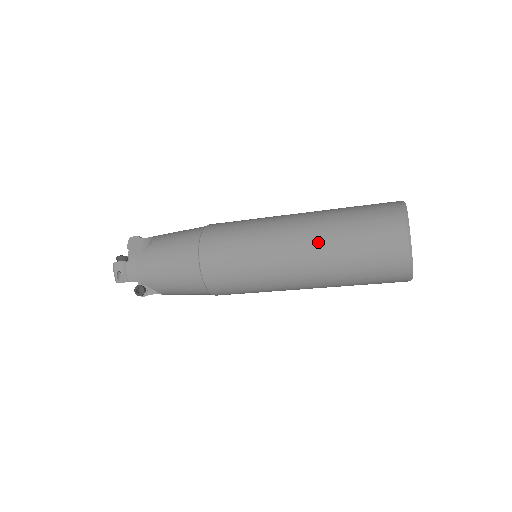
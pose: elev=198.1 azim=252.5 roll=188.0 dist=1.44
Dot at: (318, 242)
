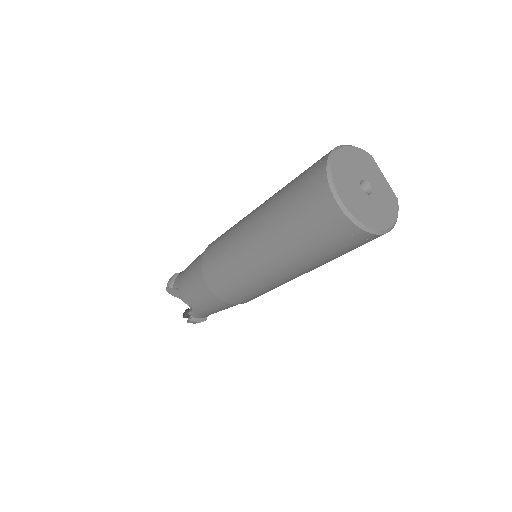
Dot at: (272, 197)
